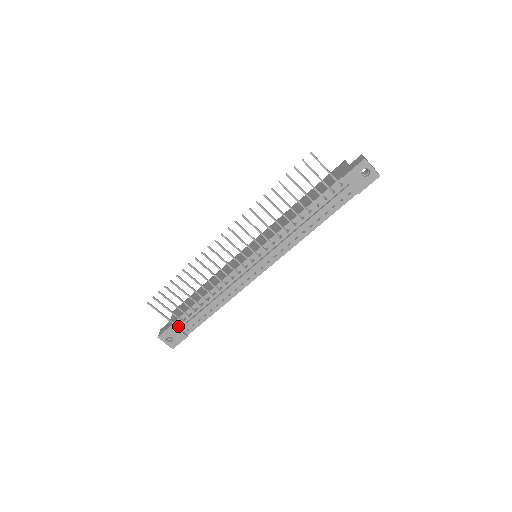
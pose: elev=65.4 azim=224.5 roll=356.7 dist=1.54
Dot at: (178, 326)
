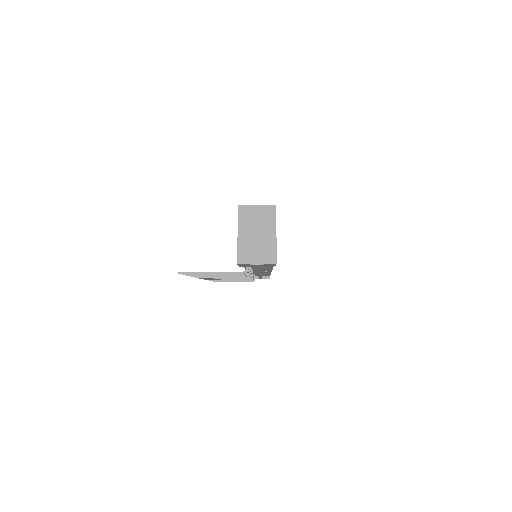
Dot at: (256, 276)
